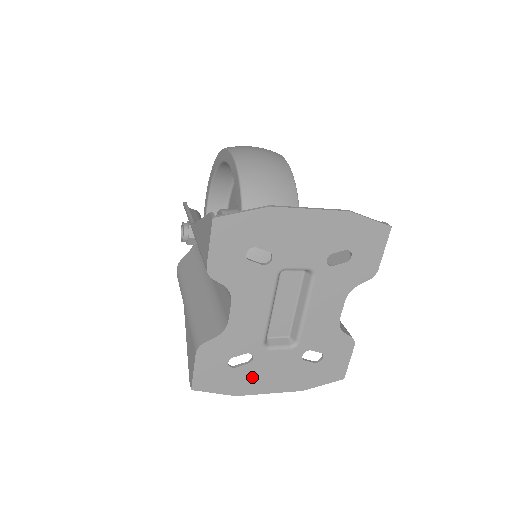
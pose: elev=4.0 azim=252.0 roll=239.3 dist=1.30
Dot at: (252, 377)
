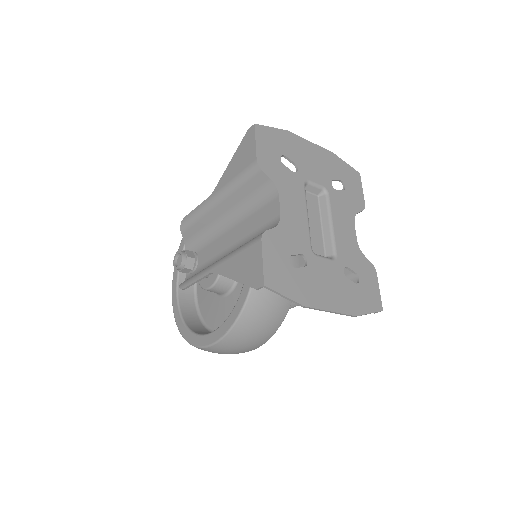
Dot at: (312, 285)
